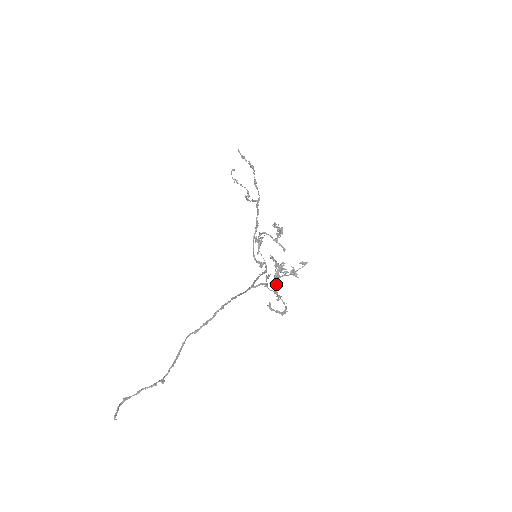
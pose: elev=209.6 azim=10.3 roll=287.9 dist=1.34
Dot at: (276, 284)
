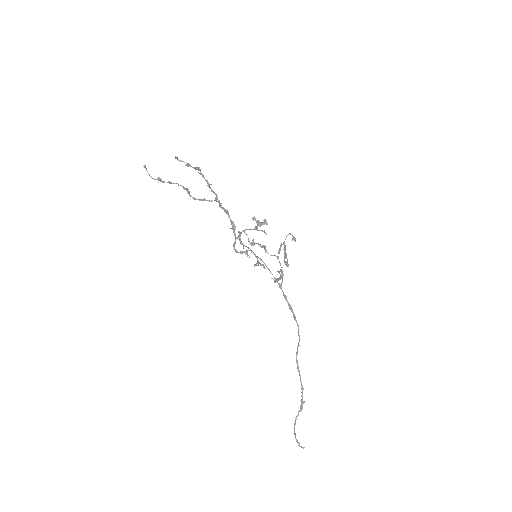
Dot at: (282, 267)
